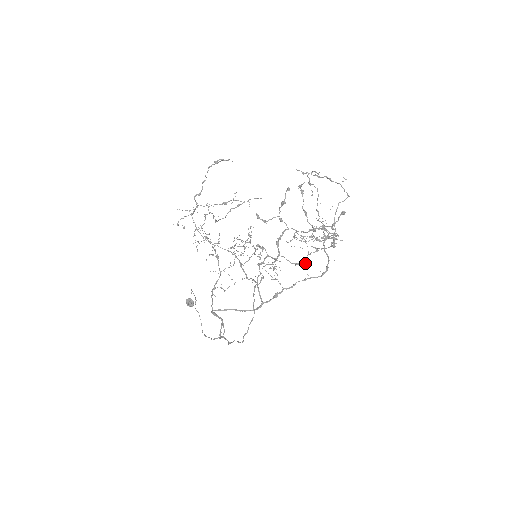
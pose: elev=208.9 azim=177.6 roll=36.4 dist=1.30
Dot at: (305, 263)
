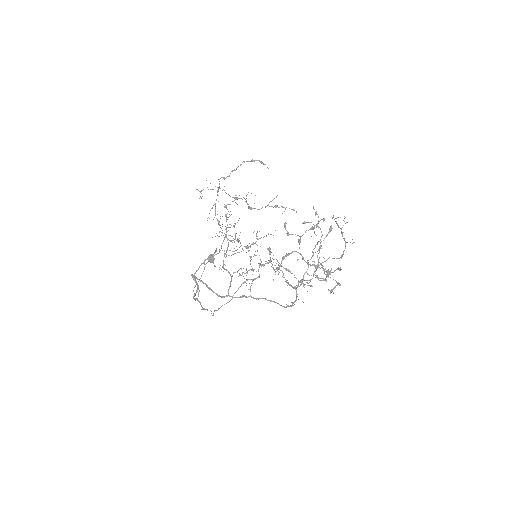
Dot at: occluded
